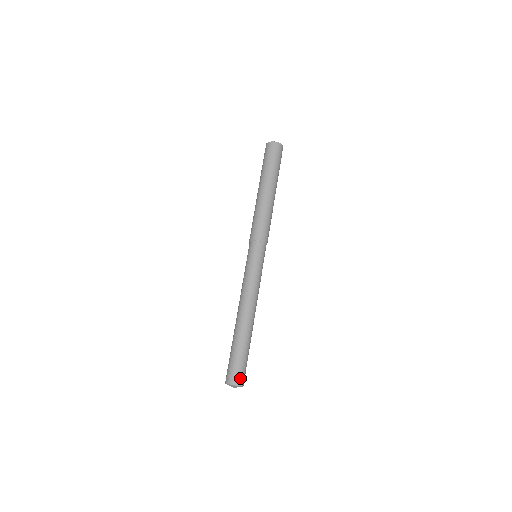
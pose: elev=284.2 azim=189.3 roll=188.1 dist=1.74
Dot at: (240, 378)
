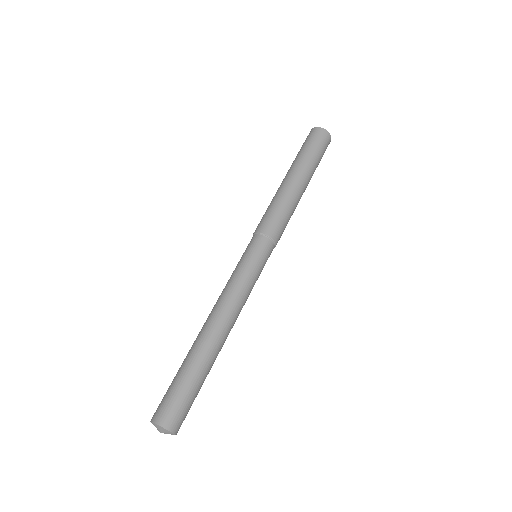
Dot at: (167, 415)
